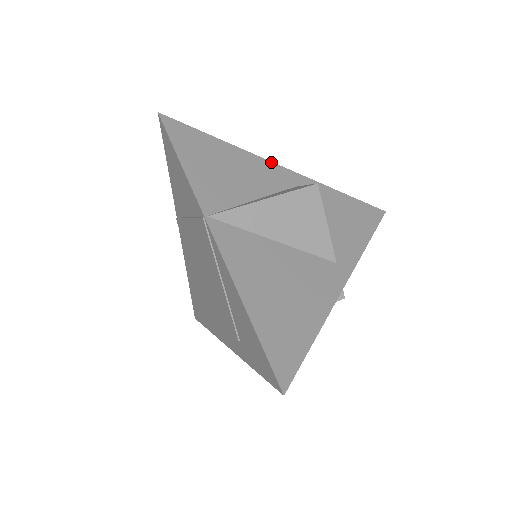
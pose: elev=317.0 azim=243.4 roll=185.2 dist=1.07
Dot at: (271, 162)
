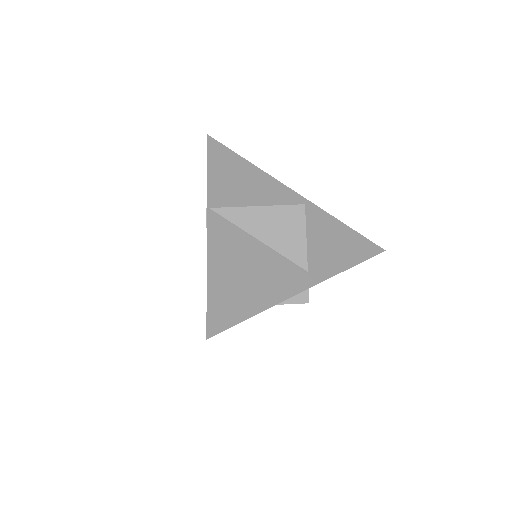
Dot at: (286, 186)
